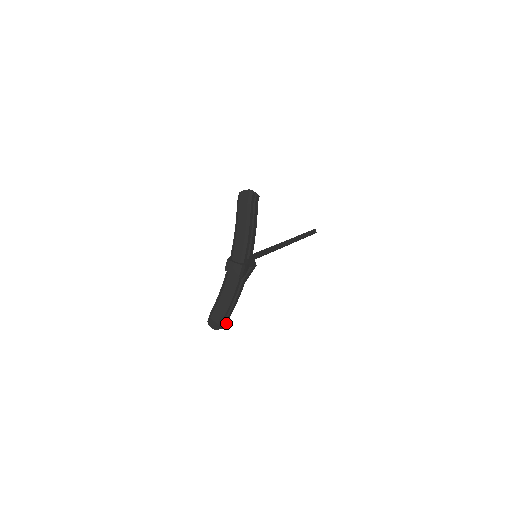
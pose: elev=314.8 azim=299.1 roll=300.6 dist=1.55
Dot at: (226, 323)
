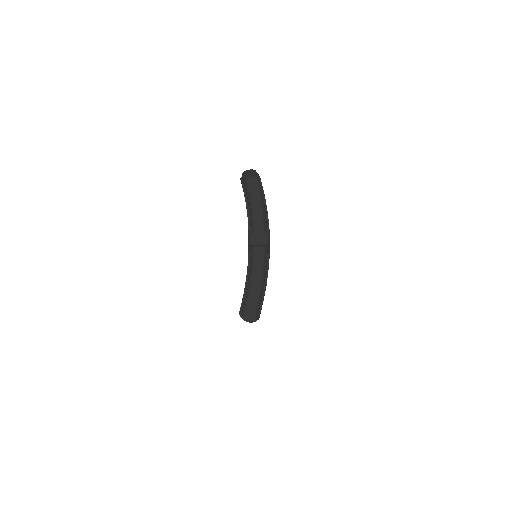
Dot at: (260, 313)
